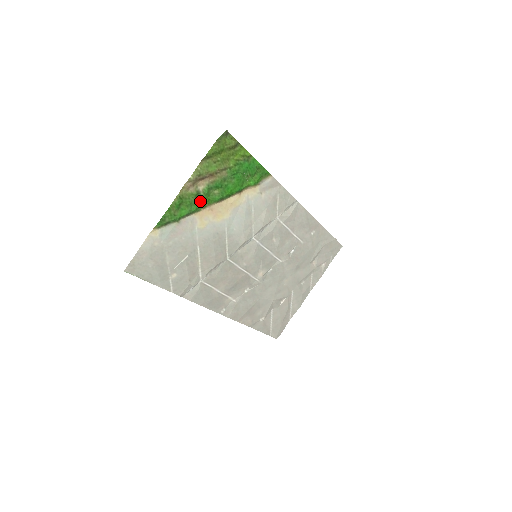
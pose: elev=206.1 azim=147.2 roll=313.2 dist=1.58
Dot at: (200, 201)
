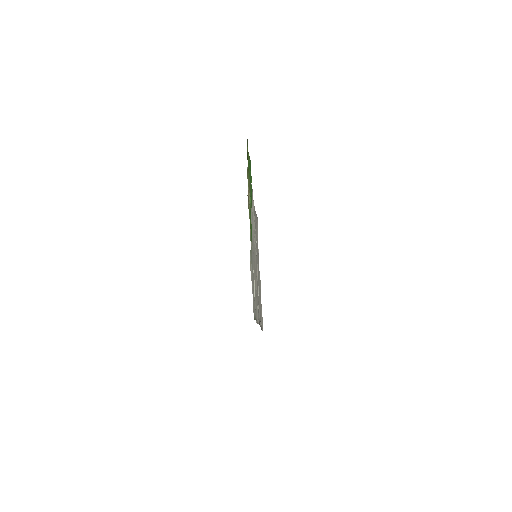
Dot at: (250, 215)
